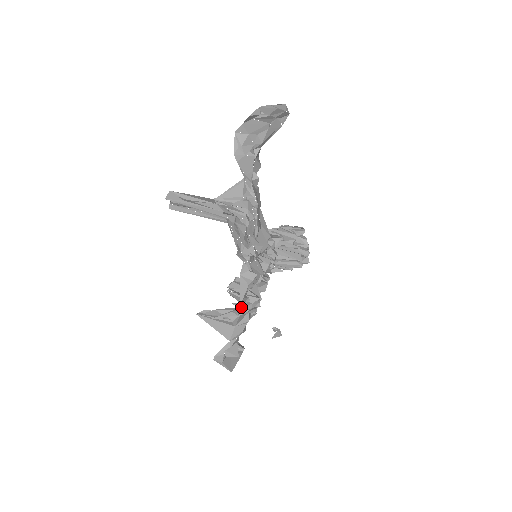
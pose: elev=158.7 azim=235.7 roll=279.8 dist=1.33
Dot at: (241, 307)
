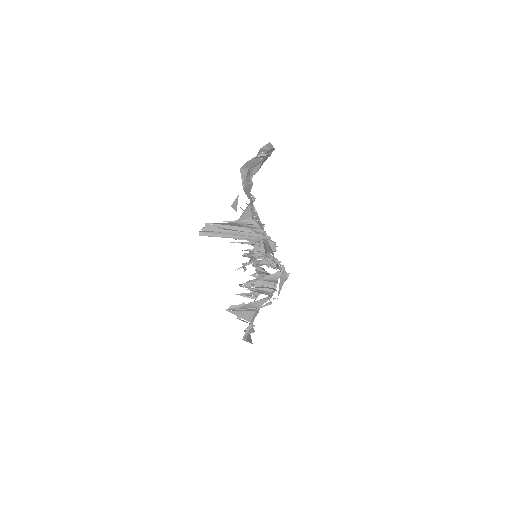
Dot at: (269, 297)
